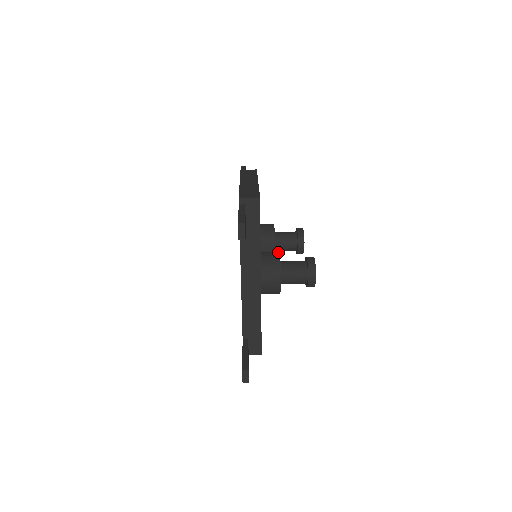
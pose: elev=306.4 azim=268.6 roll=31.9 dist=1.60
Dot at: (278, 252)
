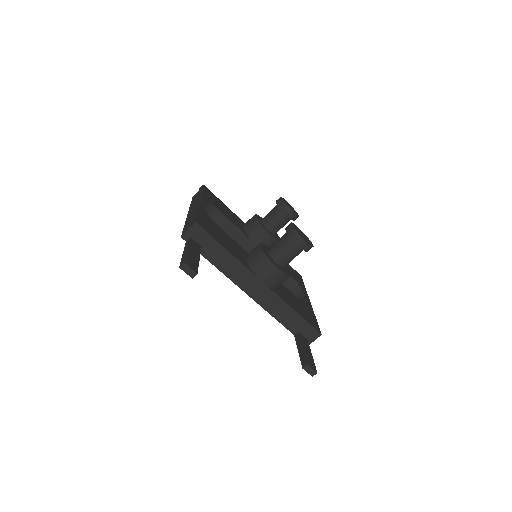
Dot at: (259, 245)
